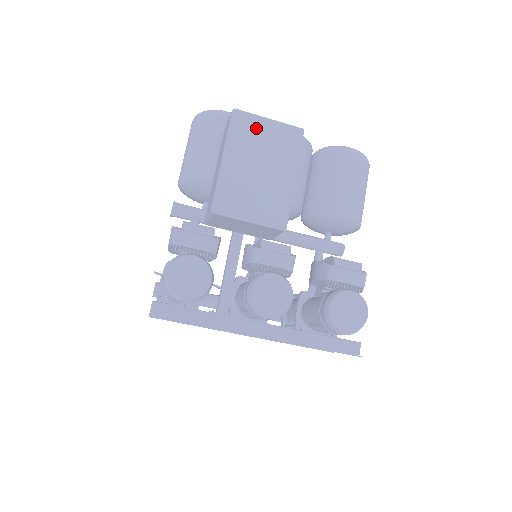
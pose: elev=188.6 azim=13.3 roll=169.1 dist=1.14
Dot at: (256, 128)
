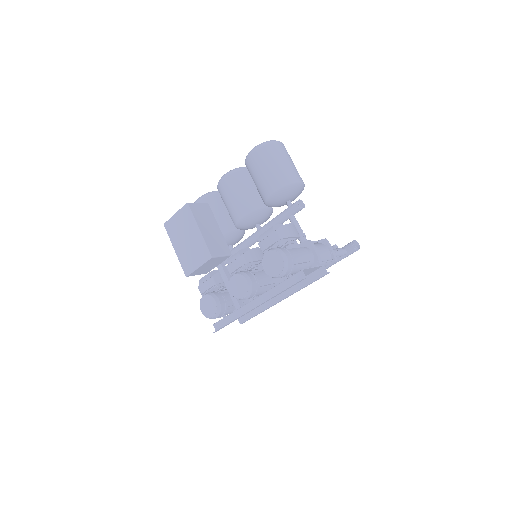
Dot at: (174, 223)
